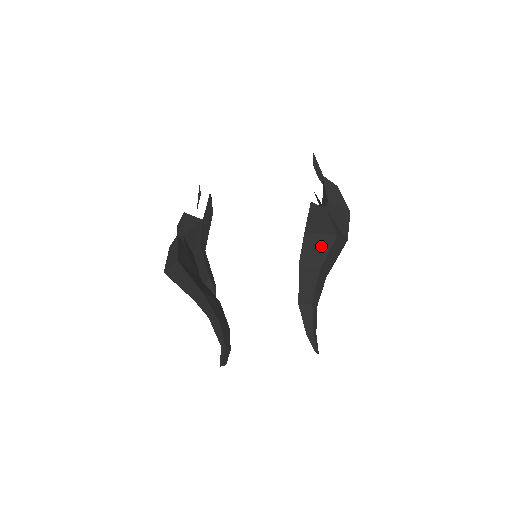
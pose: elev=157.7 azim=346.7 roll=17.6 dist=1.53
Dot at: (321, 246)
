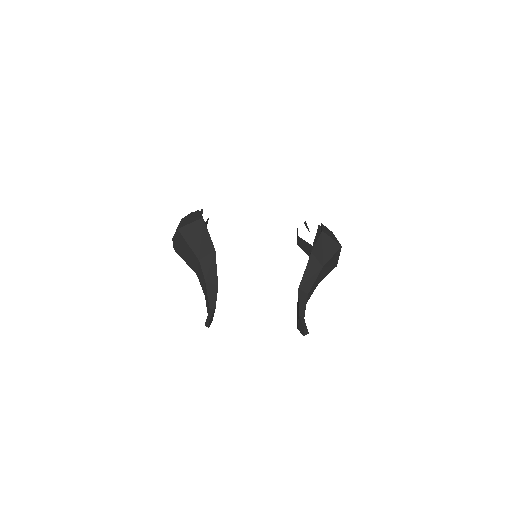
Dot at: (329, 248)
